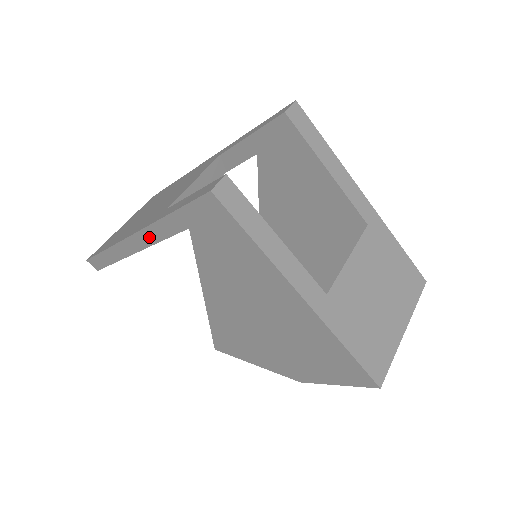
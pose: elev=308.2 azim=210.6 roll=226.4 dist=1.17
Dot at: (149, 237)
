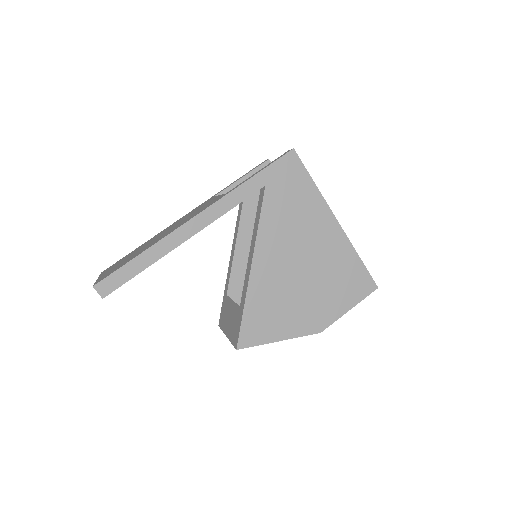
Dot at: (219, 209)
